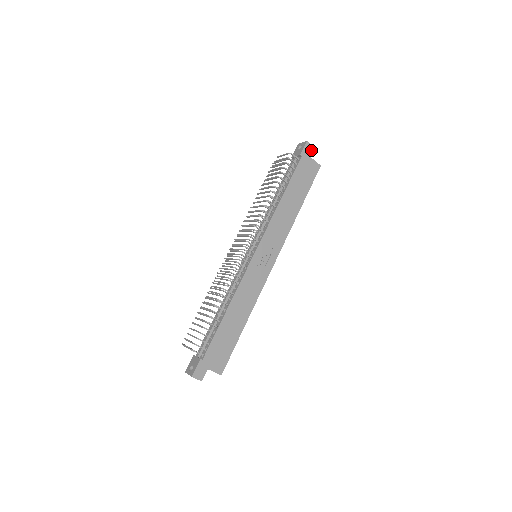
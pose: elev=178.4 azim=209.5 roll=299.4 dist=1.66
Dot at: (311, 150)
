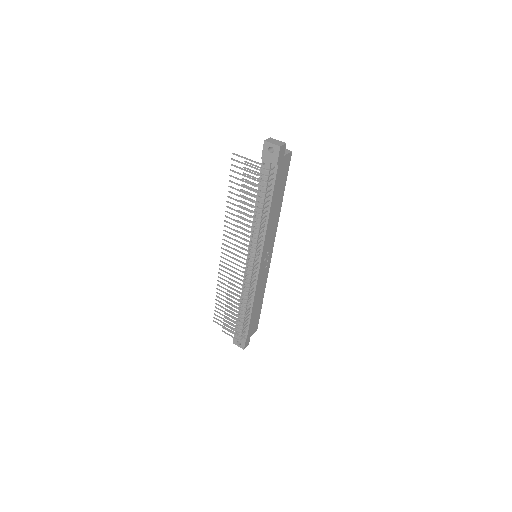
Dot at: (284, 149)
